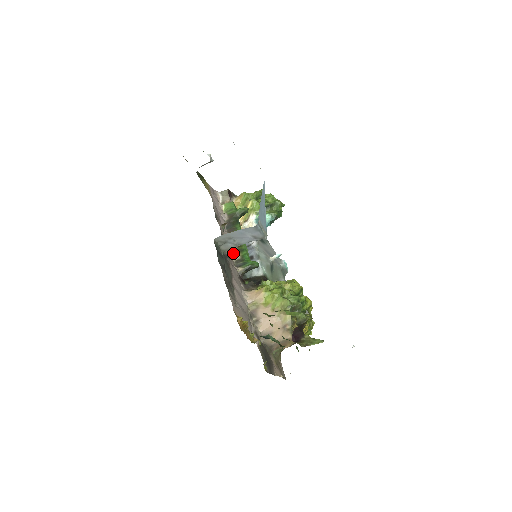
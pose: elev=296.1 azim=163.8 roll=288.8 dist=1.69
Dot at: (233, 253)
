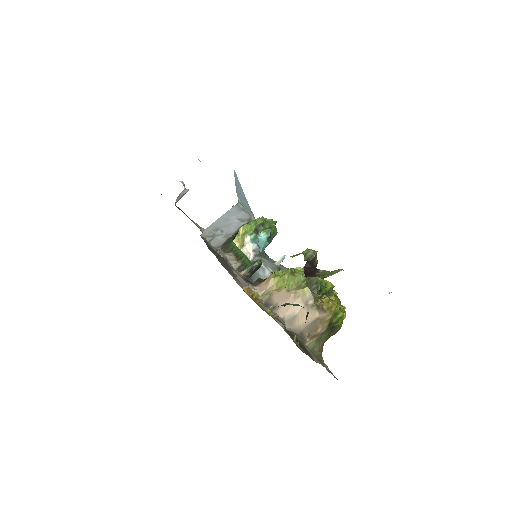
Dot at: (232, 263)
